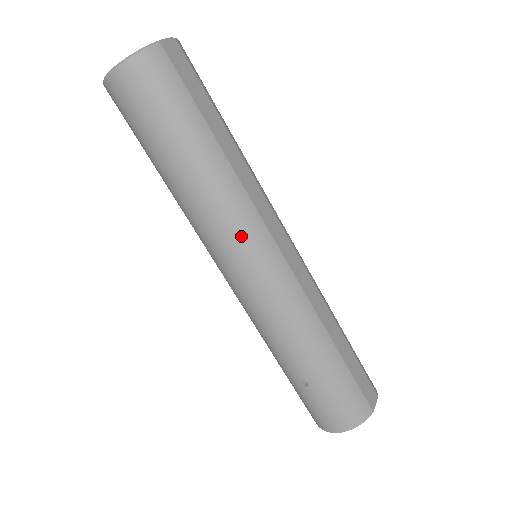
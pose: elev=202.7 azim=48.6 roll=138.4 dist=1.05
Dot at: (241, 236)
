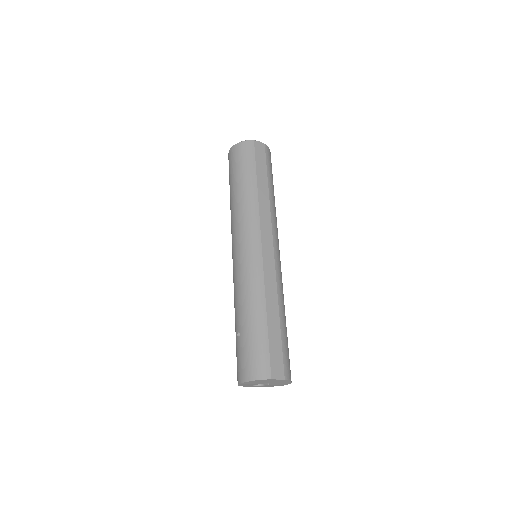
Dot at: (244, 228)
